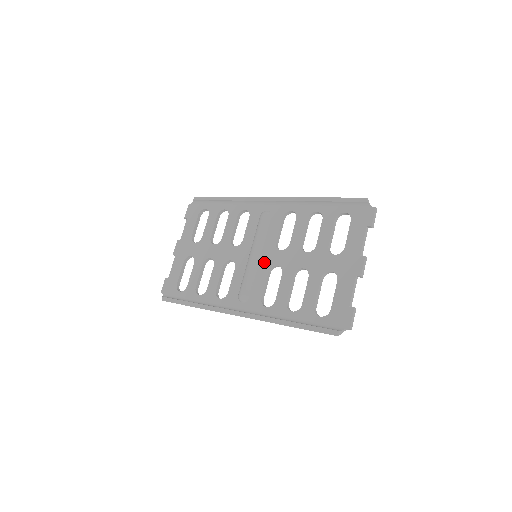
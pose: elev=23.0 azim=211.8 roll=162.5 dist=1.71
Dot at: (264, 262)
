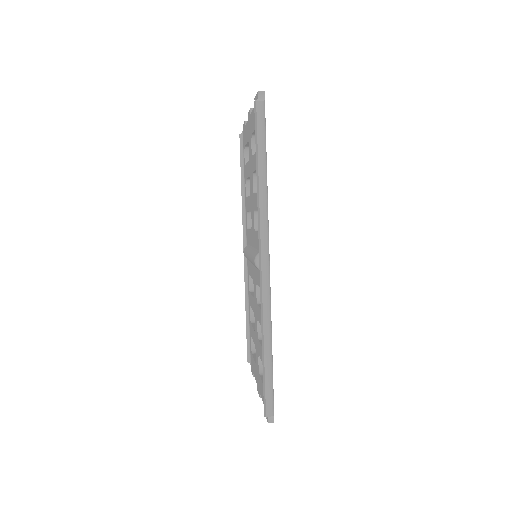
Dot at: (253, 271)
